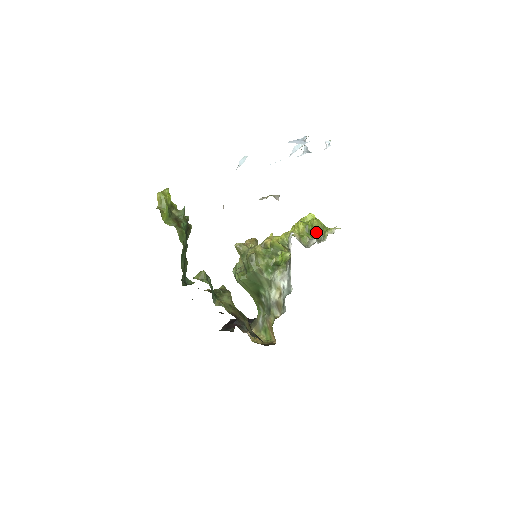
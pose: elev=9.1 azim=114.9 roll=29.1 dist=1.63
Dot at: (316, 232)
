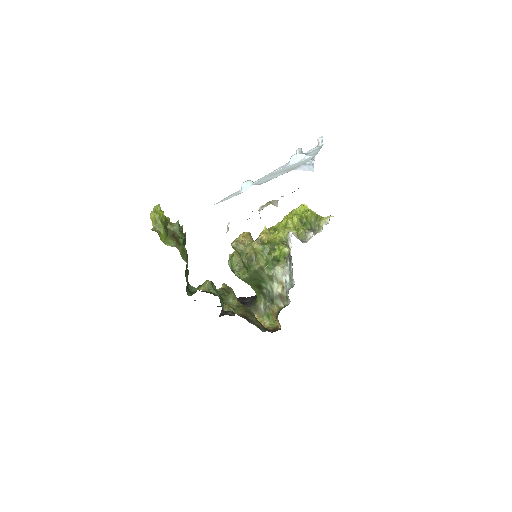
Dot at: (311, 223)
